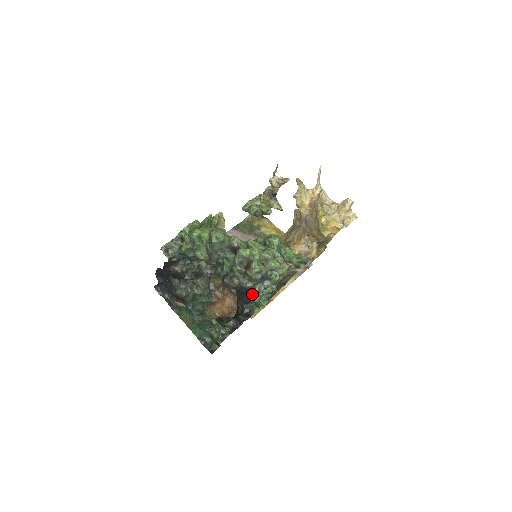
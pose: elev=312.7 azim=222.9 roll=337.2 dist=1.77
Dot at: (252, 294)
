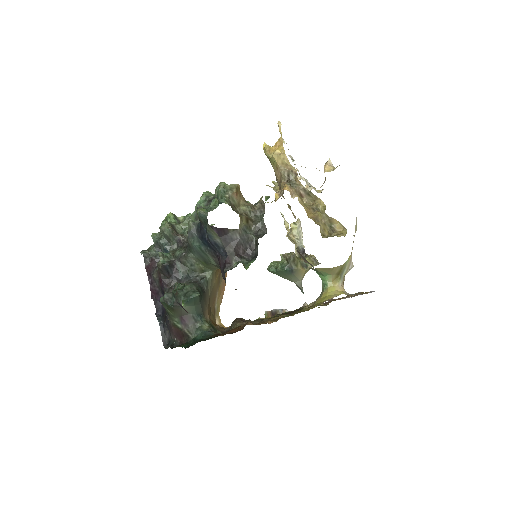
Dot at: (196, 210)
